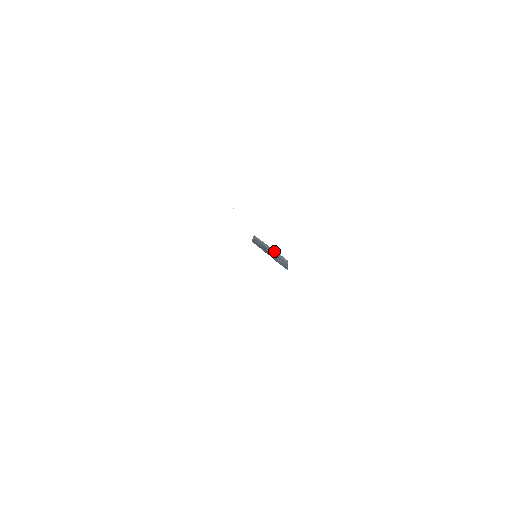
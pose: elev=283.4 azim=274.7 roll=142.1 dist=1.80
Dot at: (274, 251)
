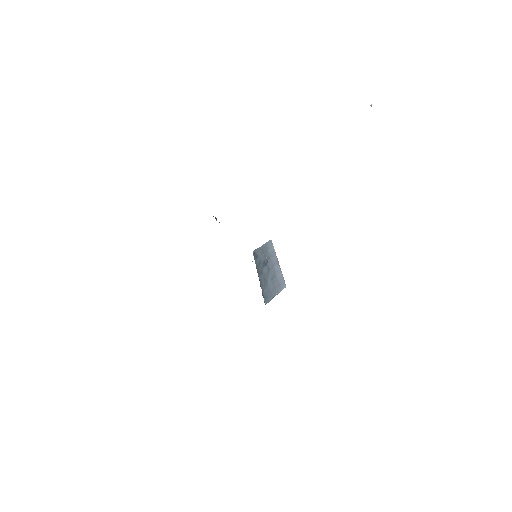
Dot at: (278, 269)
